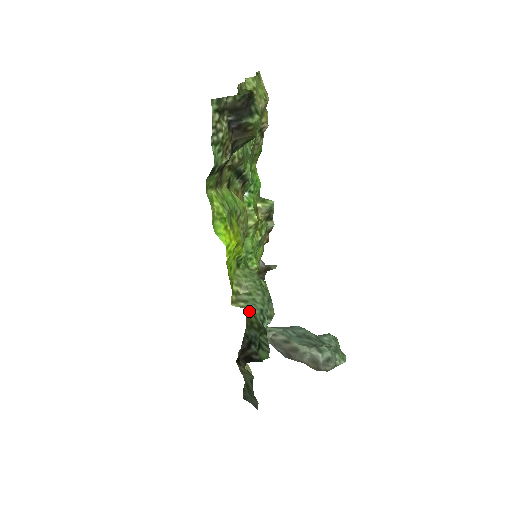
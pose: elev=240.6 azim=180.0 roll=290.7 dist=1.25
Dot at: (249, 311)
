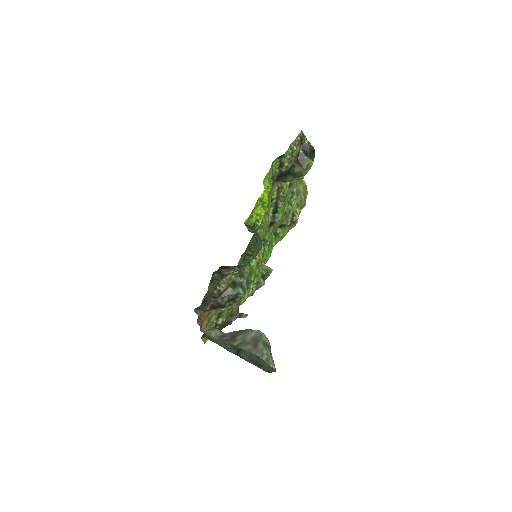
Dot at: occluded
